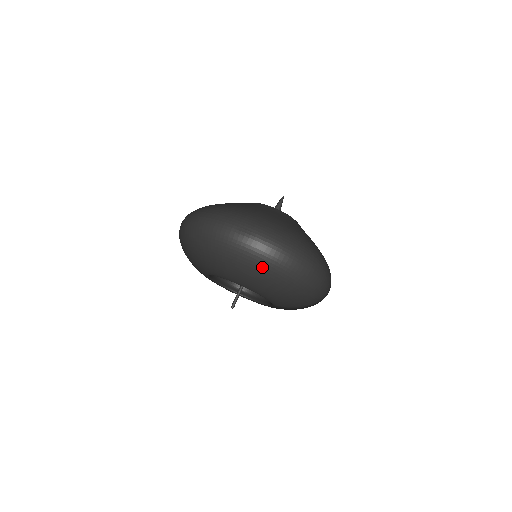
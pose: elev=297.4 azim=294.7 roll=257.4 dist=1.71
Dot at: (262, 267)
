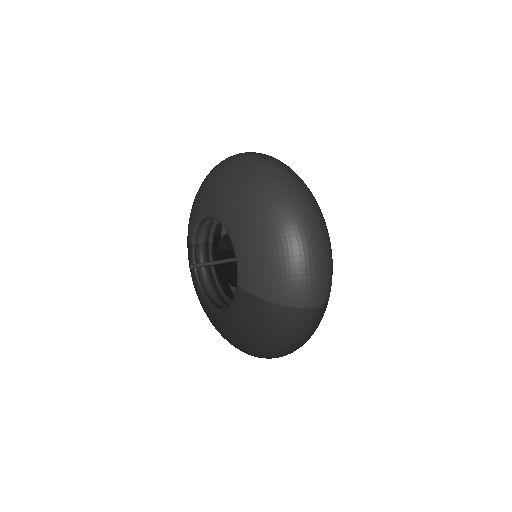
Dot at: (258, 182)
